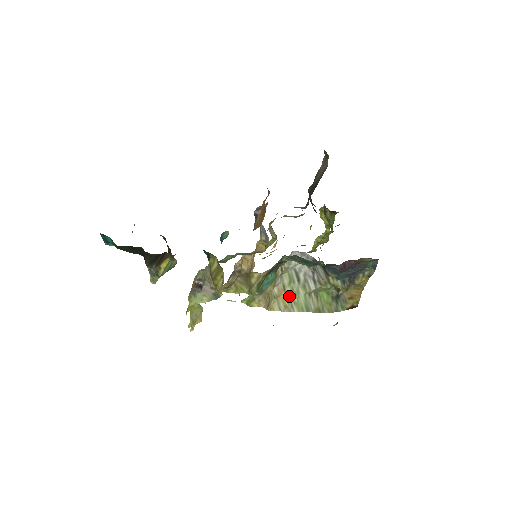
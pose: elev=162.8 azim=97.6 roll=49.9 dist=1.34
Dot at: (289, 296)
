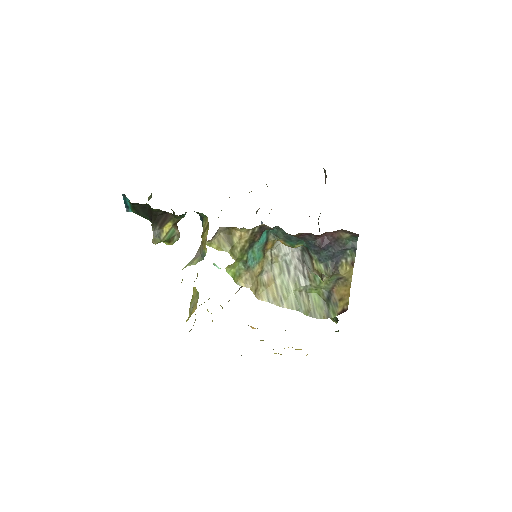
Dot at: (279, 288)
